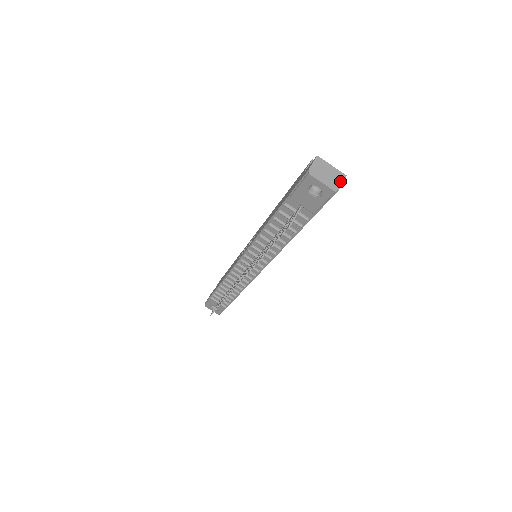
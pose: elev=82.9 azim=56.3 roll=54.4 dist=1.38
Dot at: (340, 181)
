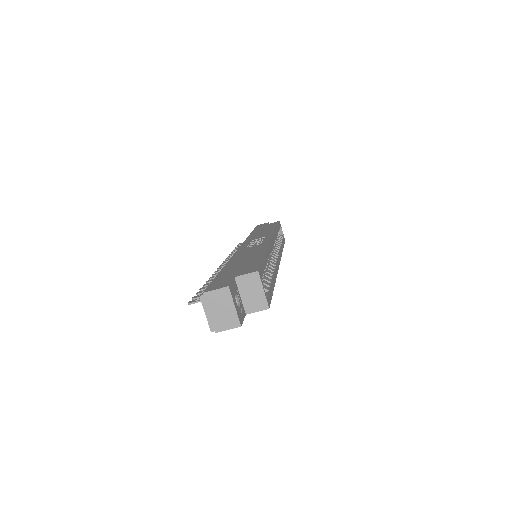
Dot at: (227, 326)
